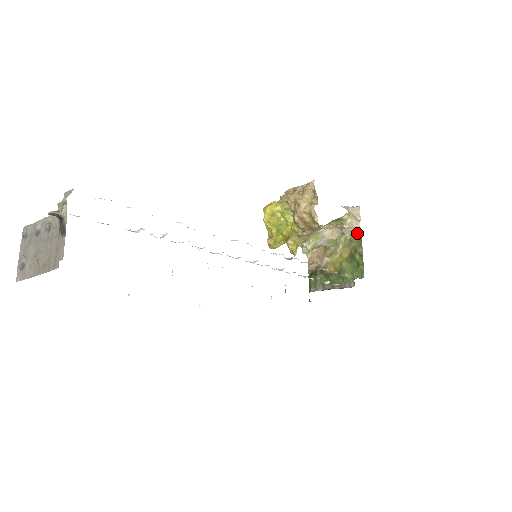
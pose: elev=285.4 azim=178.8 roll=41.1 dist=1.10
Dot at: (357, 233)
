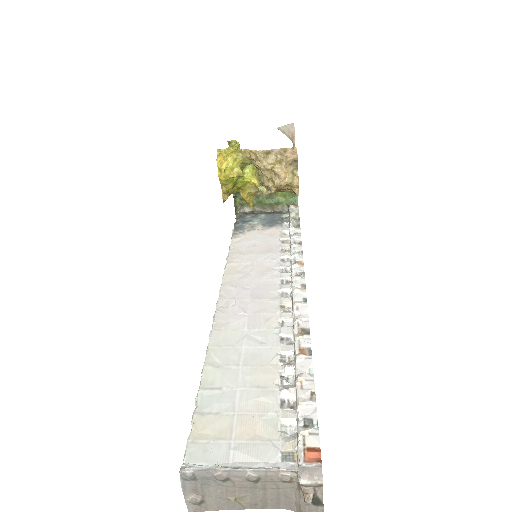
Dot at: occluded
